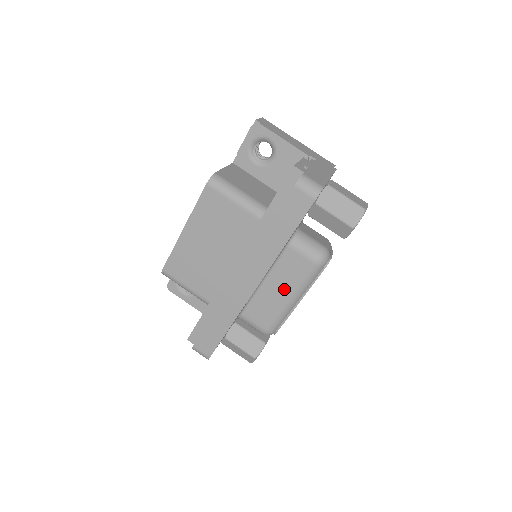
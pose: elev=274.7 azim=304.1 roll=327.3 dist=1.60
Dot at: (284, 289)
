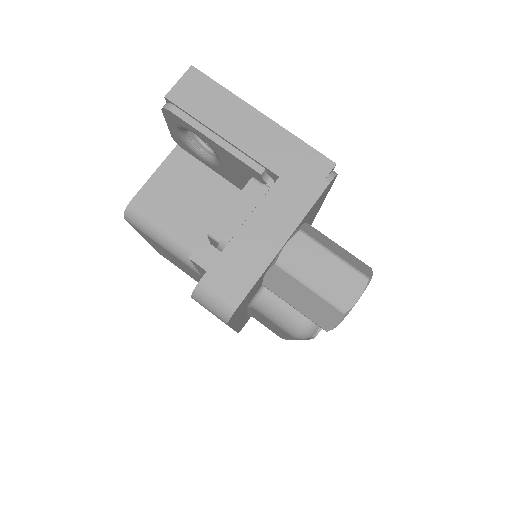
Dot at: (275, 329)
